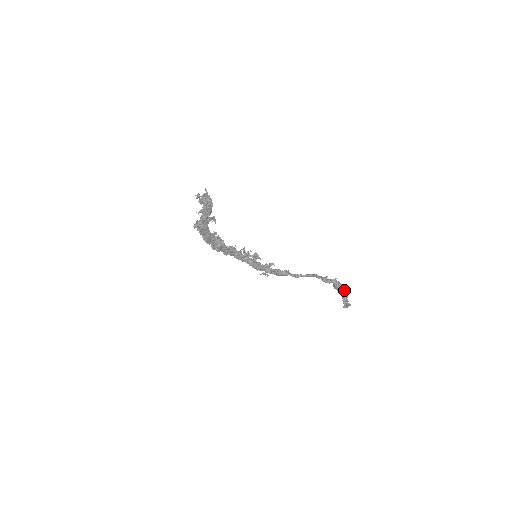
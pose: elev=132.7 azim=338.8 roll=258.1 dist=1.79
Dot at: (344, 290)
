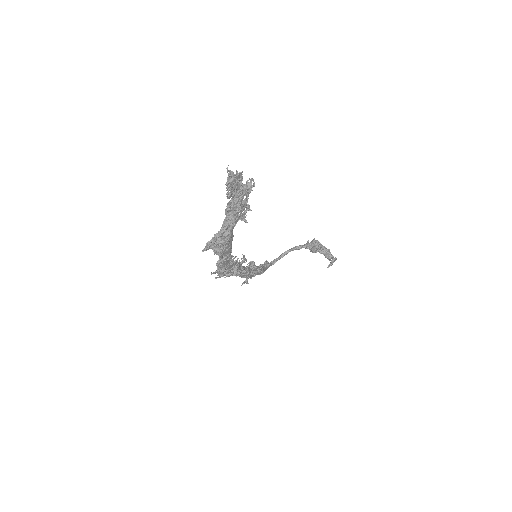
Dot at: (324, 247)
